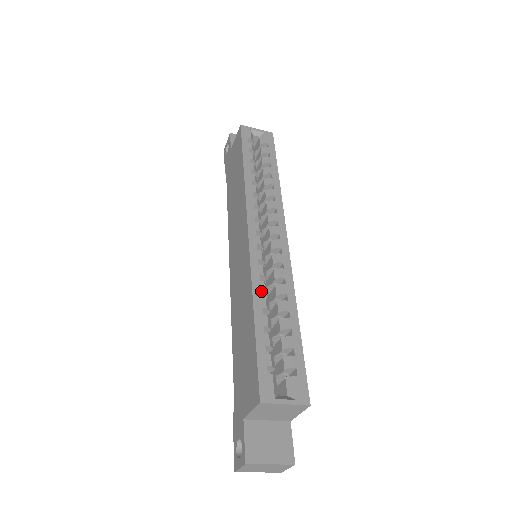
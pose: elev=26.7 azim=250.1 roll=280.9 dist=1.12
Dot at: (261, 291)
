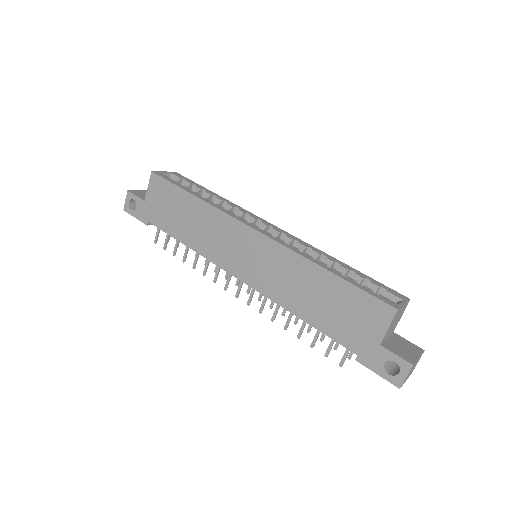
Dot at: (310, 258)
